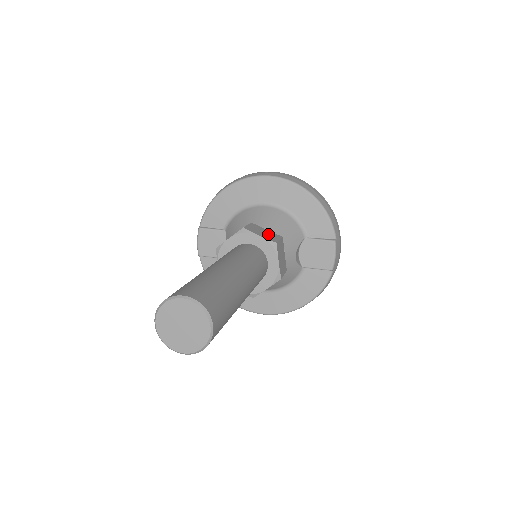
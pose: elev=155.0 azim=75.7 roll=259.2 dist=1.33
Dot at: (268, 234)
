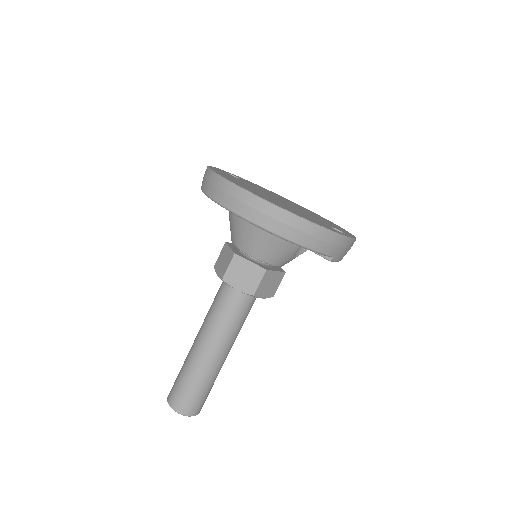
Dot at: (249, 277)
